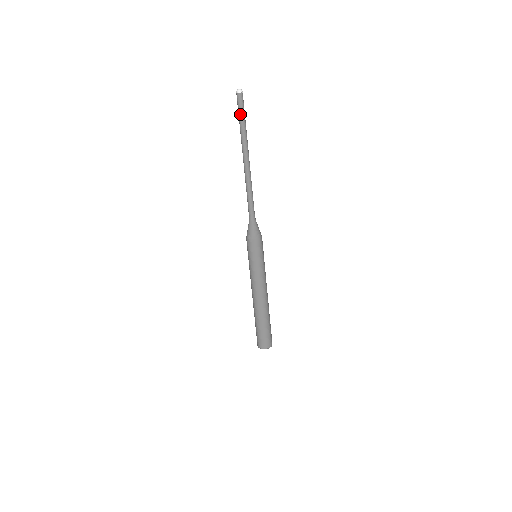
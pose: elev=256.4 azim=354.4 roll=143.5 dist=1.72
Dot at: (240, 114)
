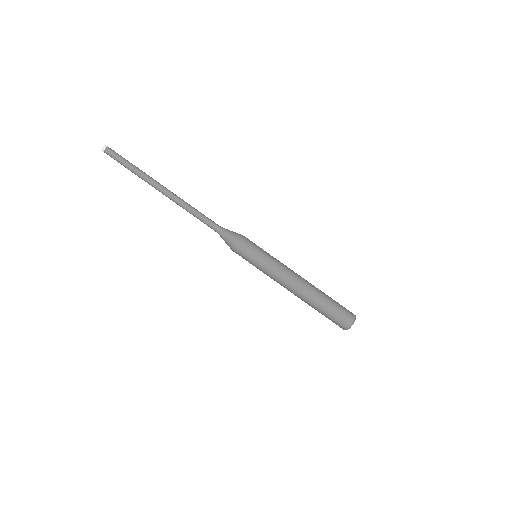
Dot at: (122, 164)
